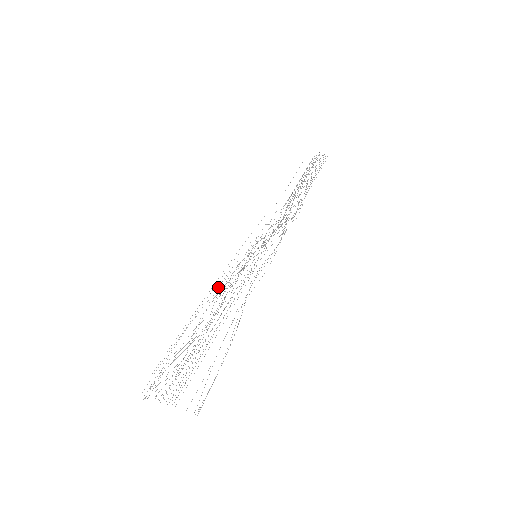
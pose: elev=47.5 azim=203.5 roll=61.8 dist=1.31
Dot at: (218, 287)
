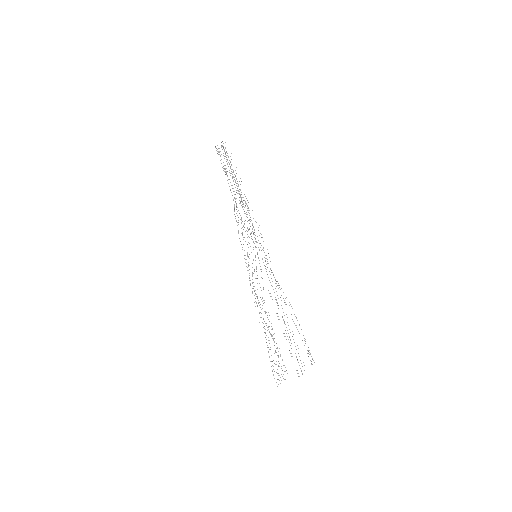
Dot at: occluded
